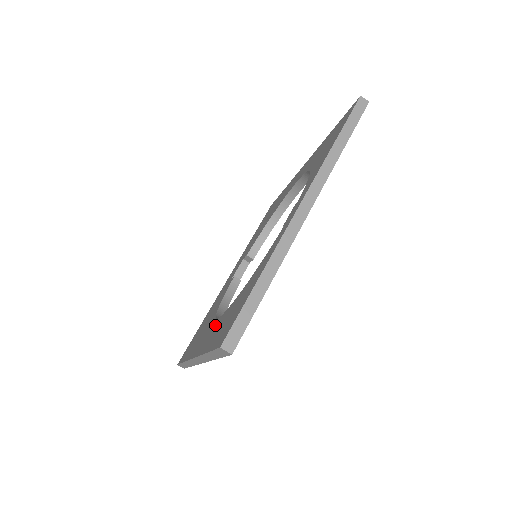
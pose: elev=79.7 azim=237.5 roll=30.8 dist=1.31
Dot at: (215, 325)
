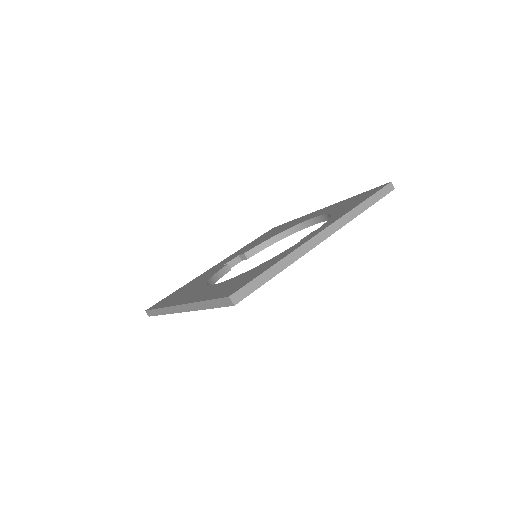
Dot at: (211, 288)
